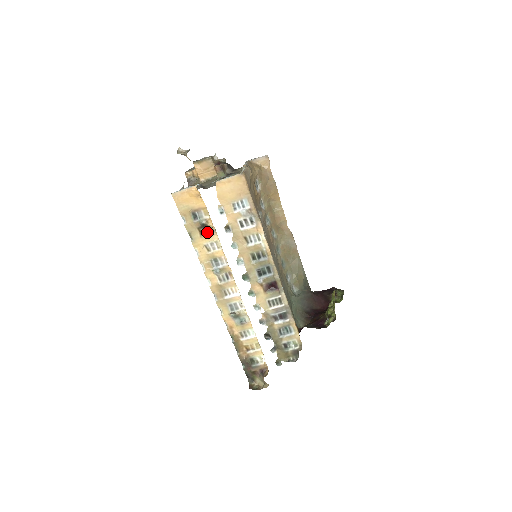
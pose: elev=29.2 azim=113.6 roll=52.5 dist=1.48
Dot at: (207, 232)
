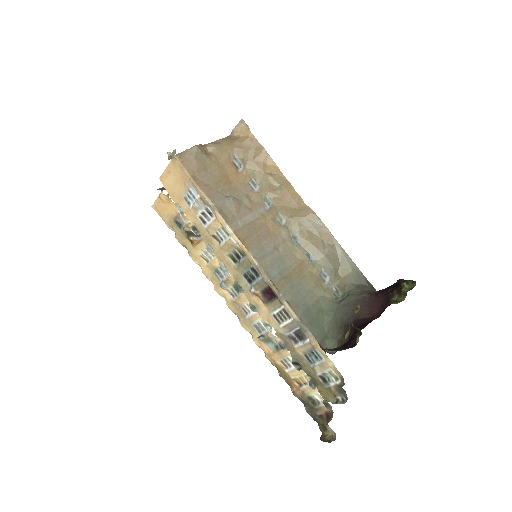
Dot at: (198, 240)
